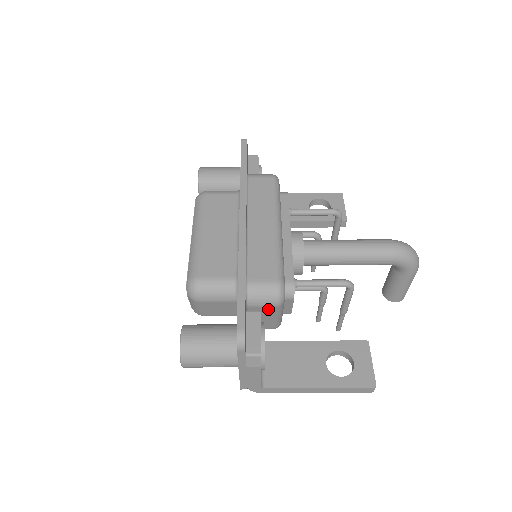
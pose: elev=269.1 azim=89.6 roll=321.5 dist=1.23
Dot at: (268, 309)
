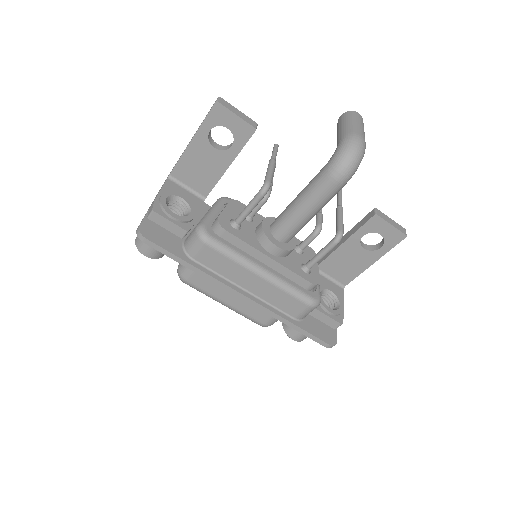
Dot at: occluded
